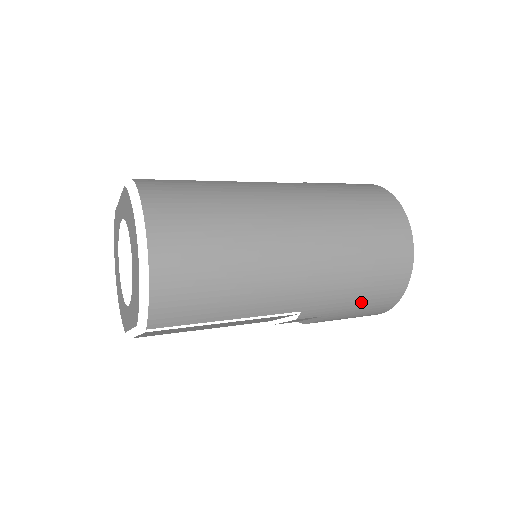
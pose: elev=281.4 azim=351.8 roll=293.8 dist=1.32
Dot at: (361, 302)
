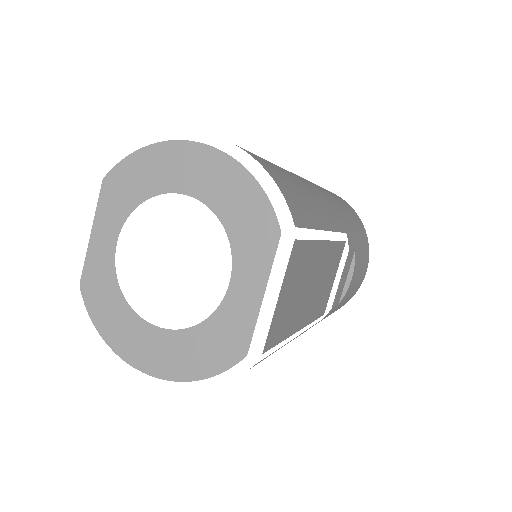
Dot at: (358, 232)
